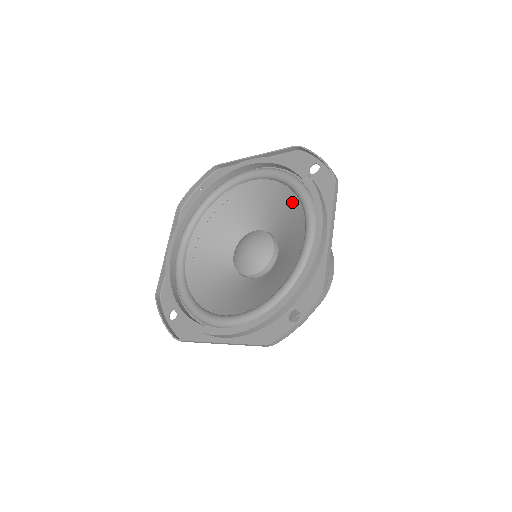
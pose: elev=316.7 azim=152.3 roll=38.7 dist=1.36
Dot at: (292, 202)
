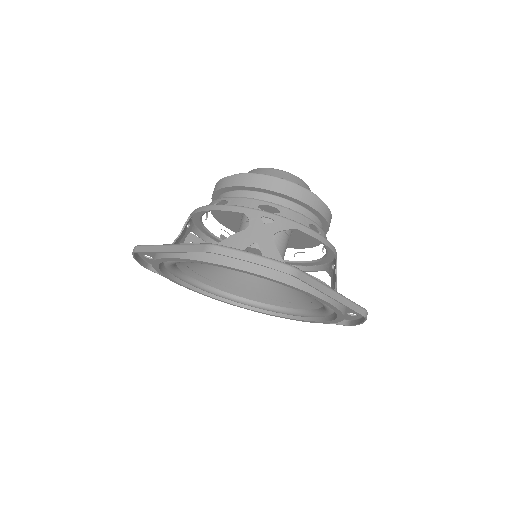
Dot at: occluded
